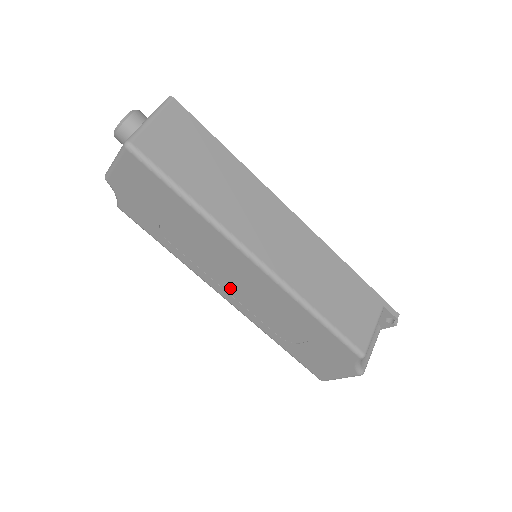
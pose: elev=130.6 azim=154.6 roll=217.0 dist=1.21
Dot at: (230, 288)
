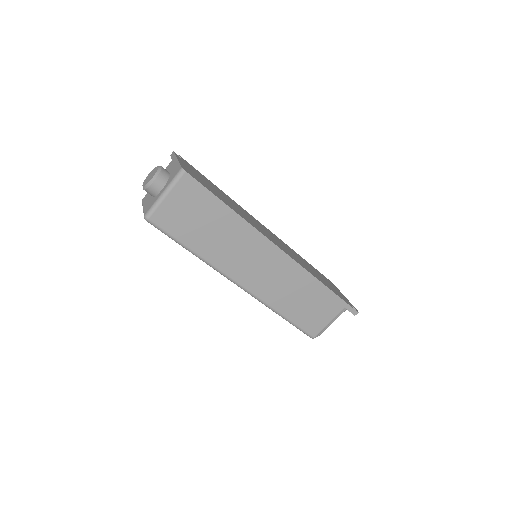
Dot at: occluded
